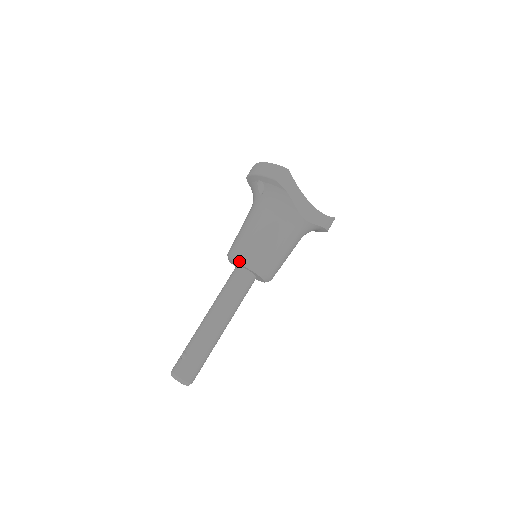
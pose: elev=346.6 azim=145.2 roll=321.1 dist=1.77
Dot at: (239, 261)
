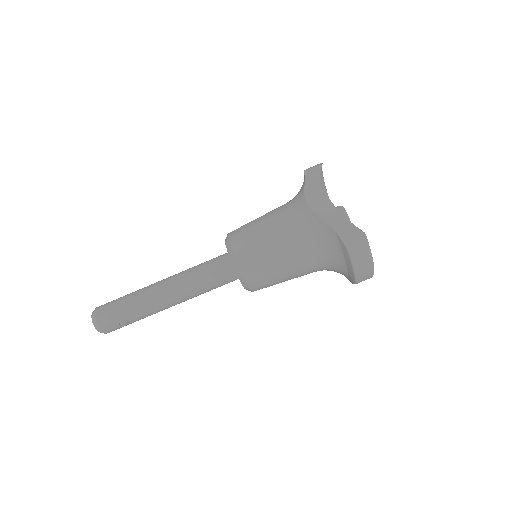
Dot at: occluded
